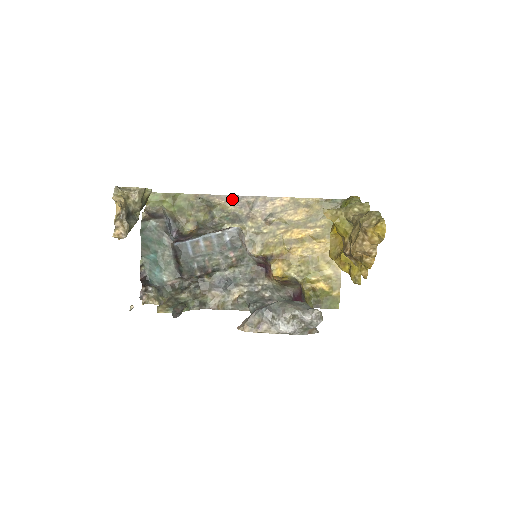
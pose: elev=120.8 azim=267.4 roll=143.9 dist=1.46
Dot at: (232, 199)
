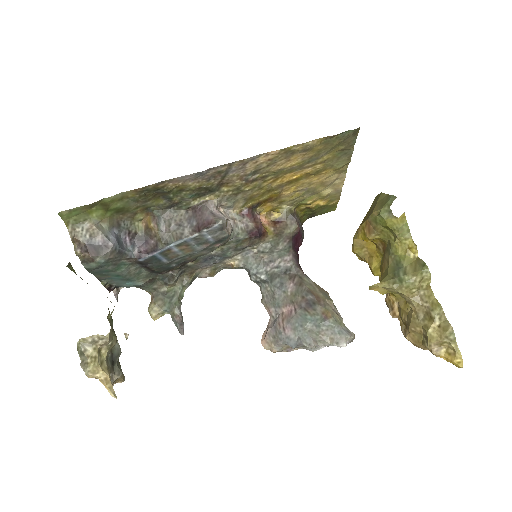
Dot at: (193, 177)
